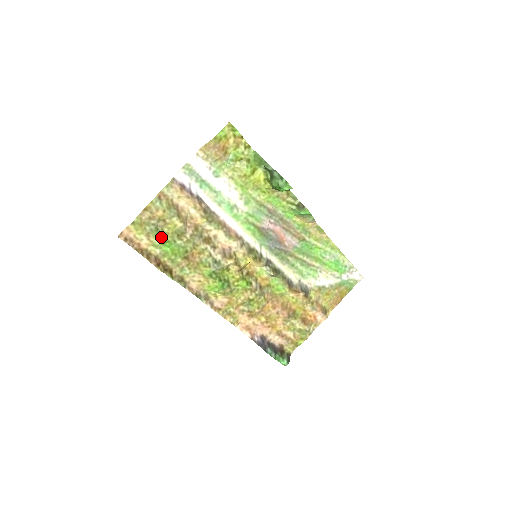
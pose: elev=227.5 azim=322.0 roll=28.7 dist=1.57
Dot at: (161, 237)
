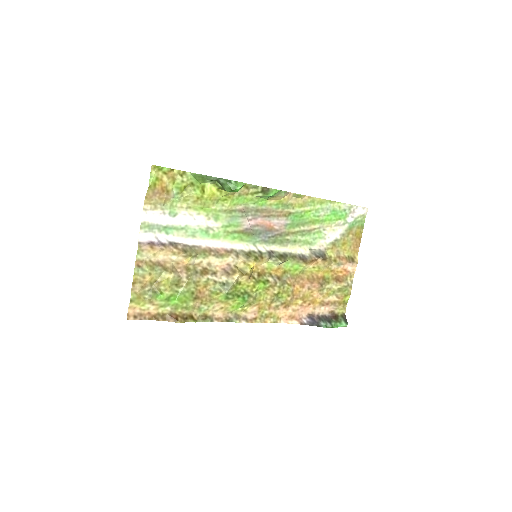
Dot at: (162, 296)
